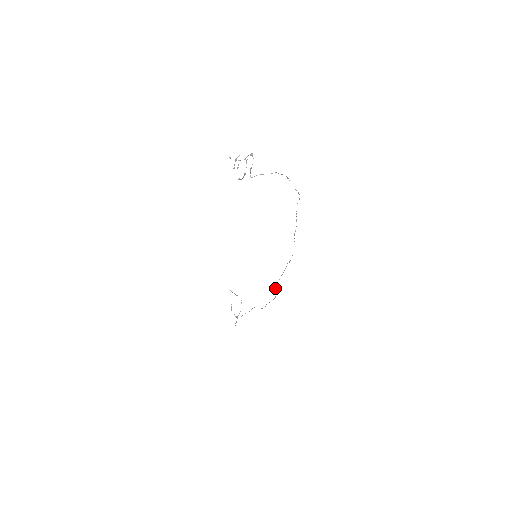
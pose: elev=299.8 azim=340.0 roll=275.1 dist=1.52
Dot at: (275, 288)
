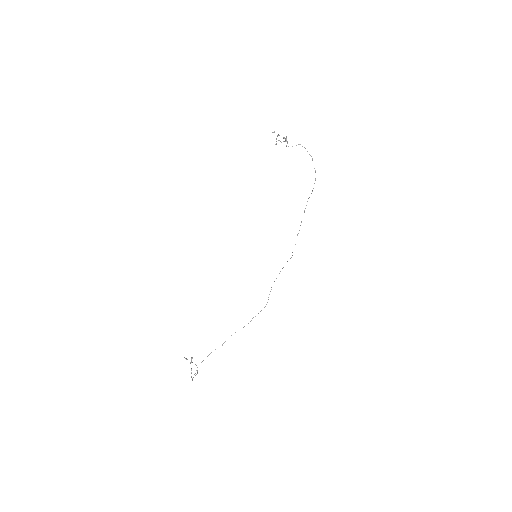
Dot at: occluded
